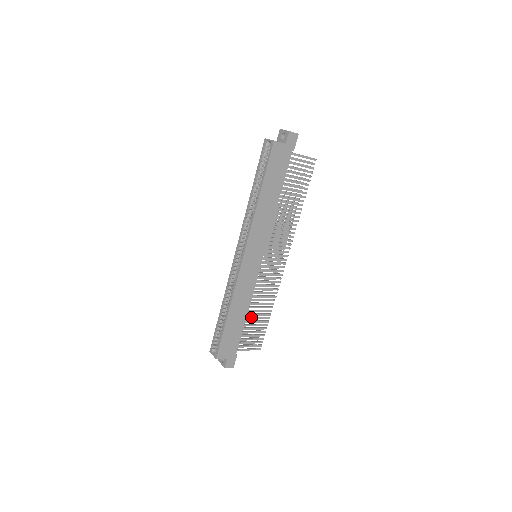
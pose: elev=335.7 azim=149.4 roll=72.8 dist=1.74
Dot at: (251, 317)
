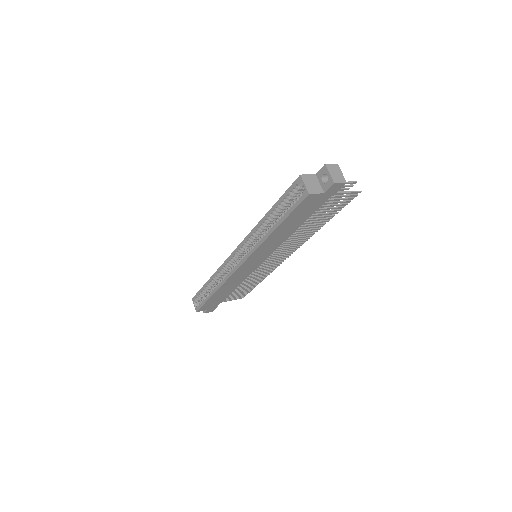
Dot at: (238, 287)
